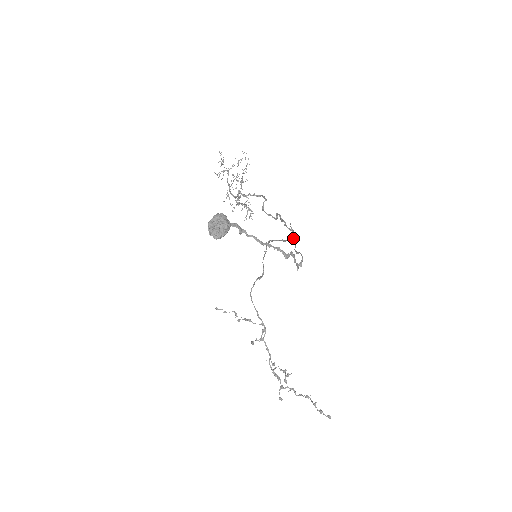
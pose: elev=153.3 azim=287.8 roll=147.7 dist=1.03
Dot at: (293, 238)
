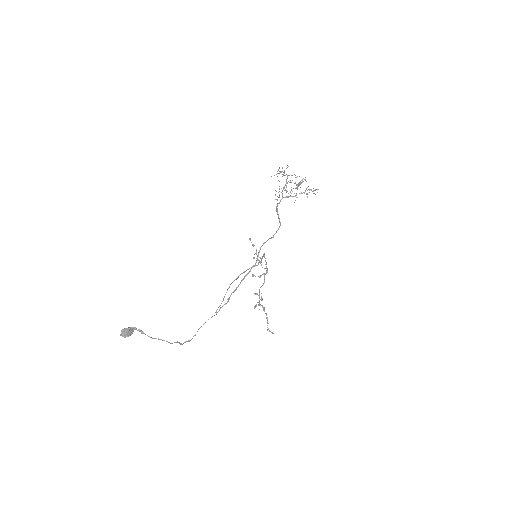
Dot at: (215, 312)
